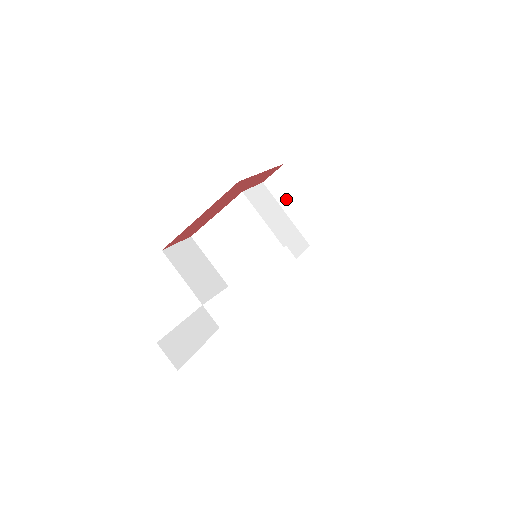
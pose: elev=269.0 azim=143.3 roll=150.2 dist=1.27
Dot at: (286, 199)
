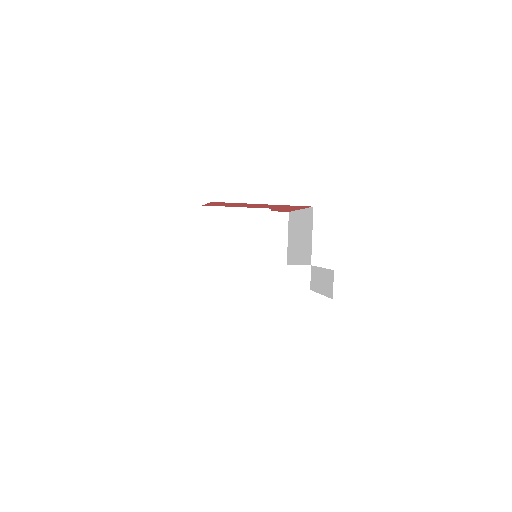
Dot at: (271, 233)
